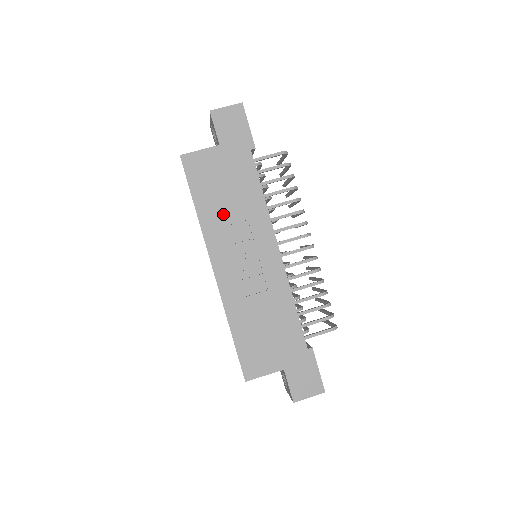
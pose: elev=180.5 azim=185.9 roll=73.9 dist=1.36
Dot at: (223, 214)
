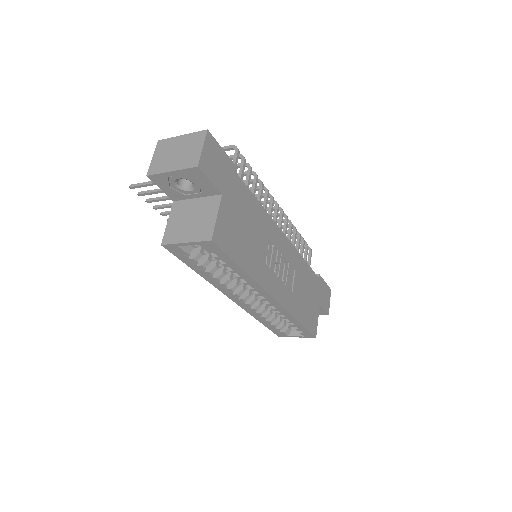
Dot at: (257, 252)
